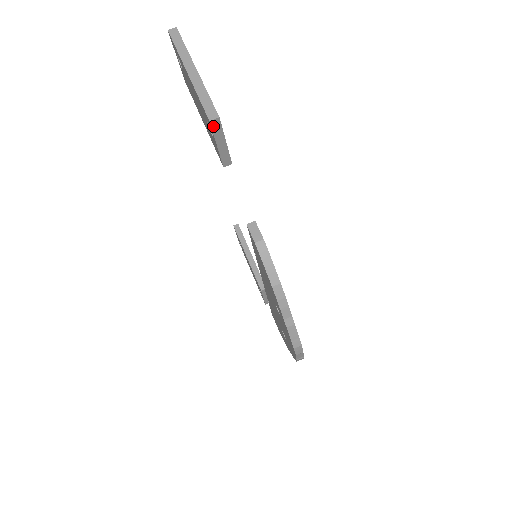
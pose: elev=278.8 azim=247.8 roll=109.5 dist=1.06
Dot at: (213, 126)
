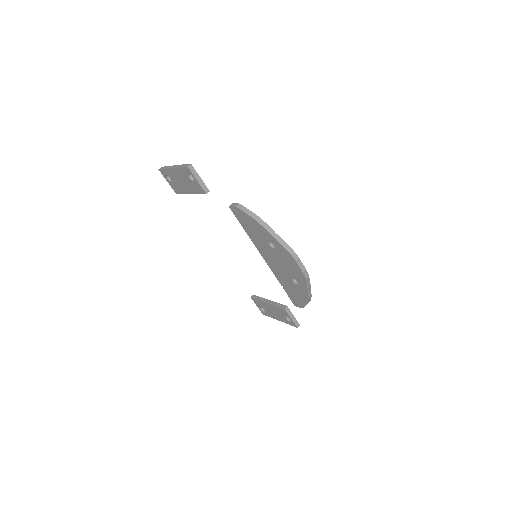
Dot at: (190, 169)
